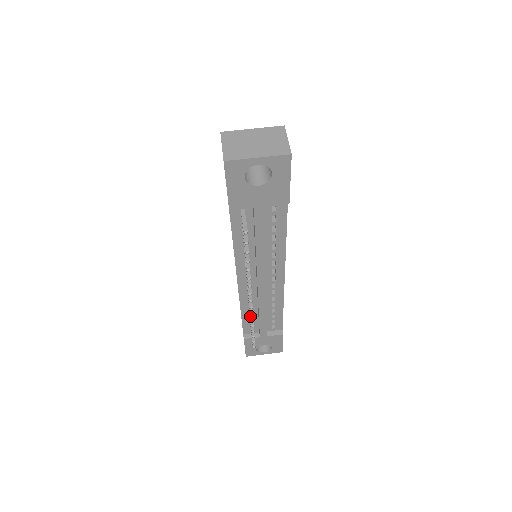
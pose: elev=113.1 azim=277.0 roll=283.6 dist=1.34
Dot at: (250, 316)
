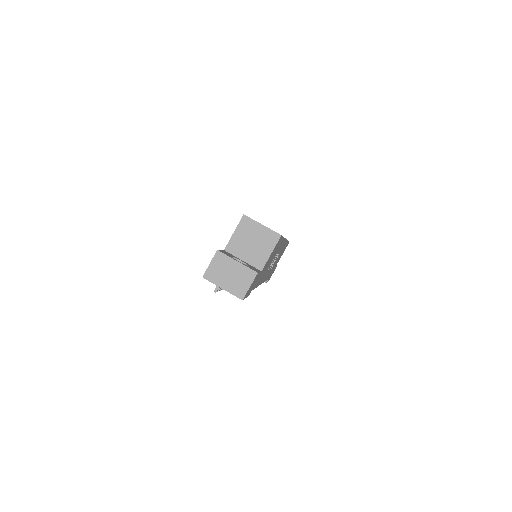
Dot at: occluded
